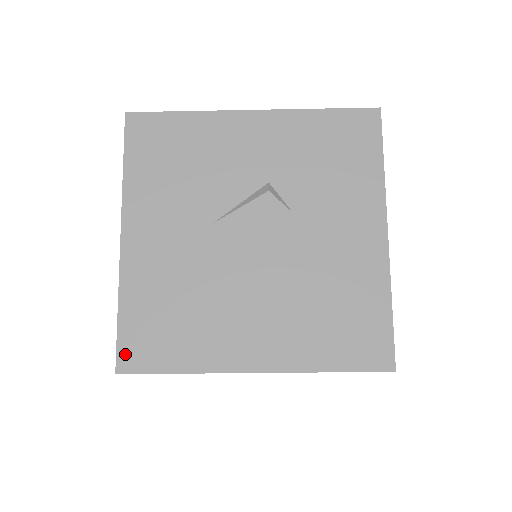
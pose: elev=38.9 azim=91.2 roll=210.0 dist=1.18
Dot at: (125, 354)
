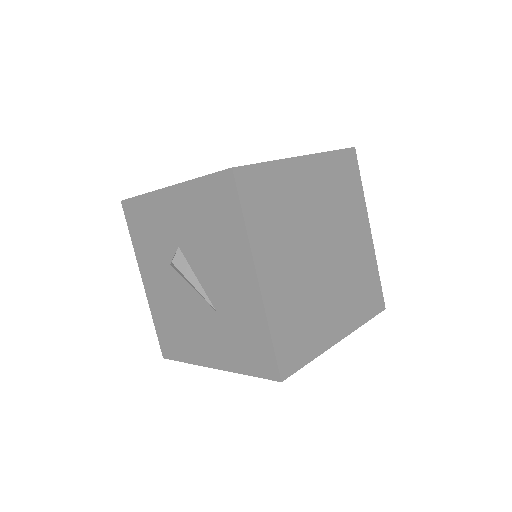
Dot at: occluded
